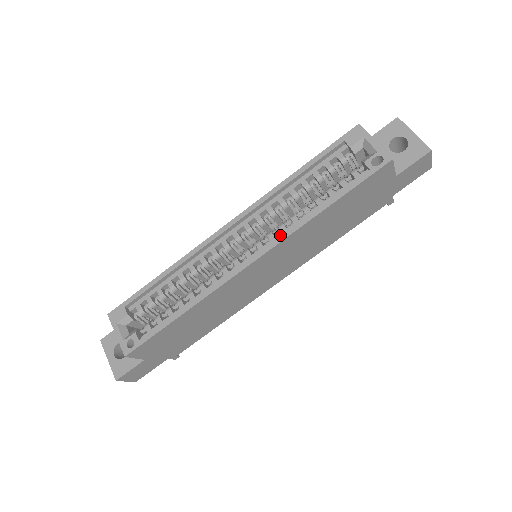
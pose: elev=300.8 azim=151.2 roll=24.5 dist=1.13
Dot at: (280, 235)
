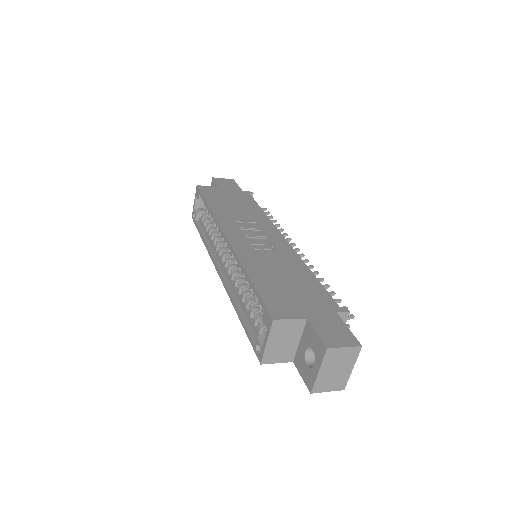
Dot at: (232, 284)
